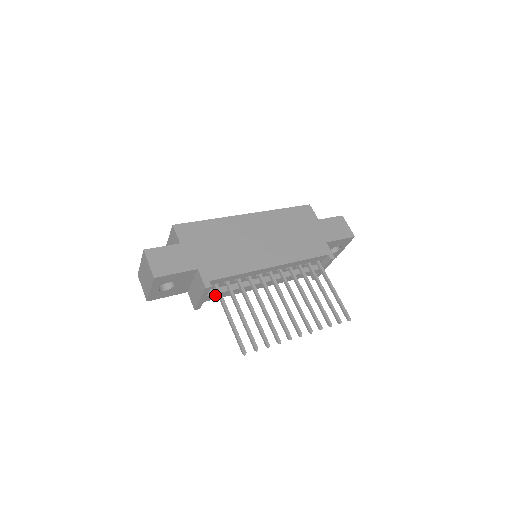
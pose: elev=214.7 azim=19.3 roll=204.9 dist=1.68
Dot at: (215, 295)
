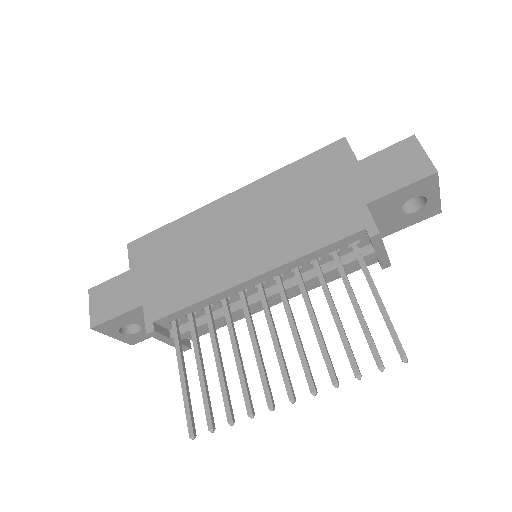
Dot at: (186, 334)
